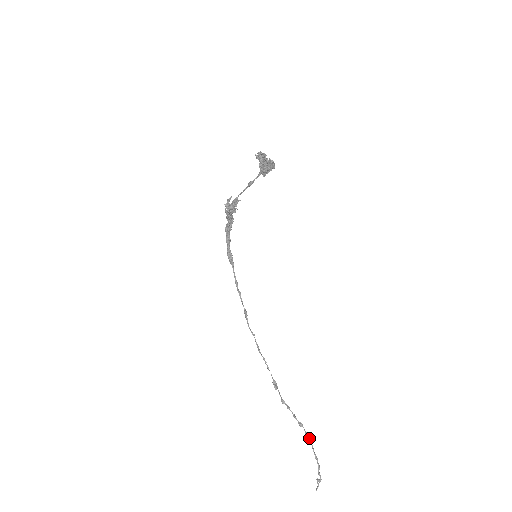
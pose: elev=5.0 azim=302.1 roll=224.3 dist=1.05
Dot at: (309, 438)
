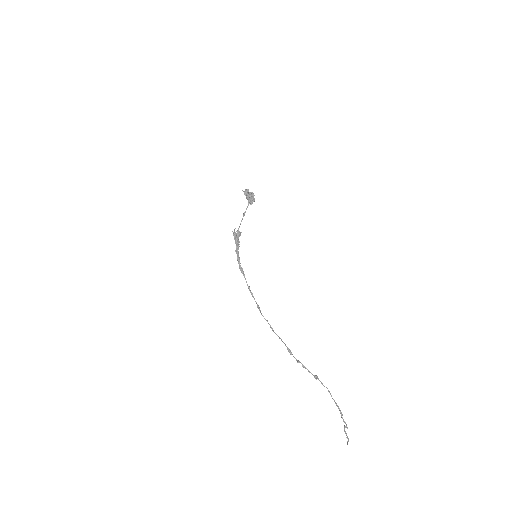
Dot at: (326, 387)
